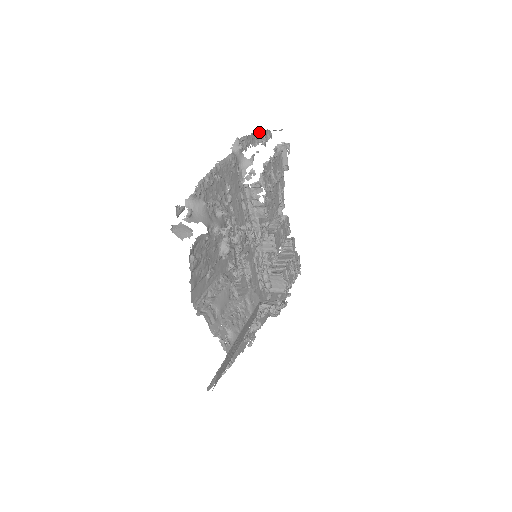
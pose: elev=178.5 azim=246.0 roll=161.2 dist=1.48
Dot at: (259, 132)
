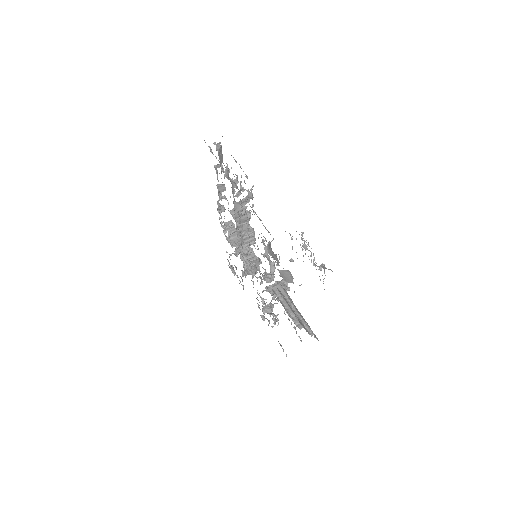
Dot at: occluded
